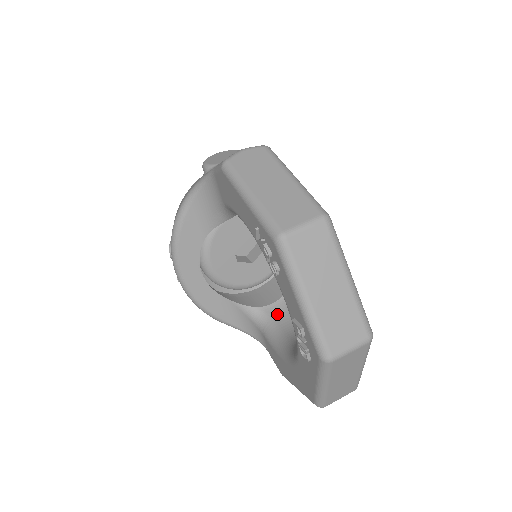
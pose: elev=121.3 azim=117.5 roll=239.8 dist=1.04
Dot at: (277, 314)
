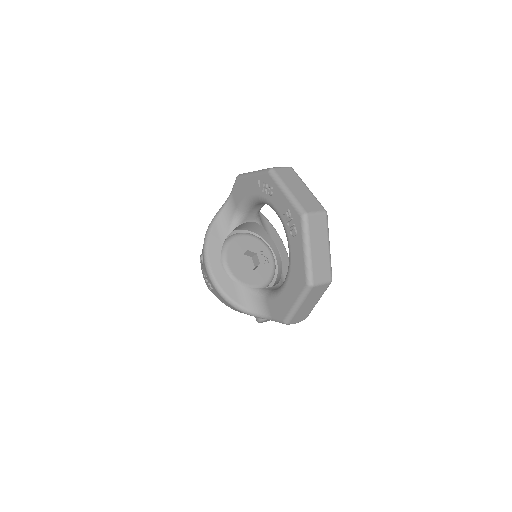
Dot at: occluded
